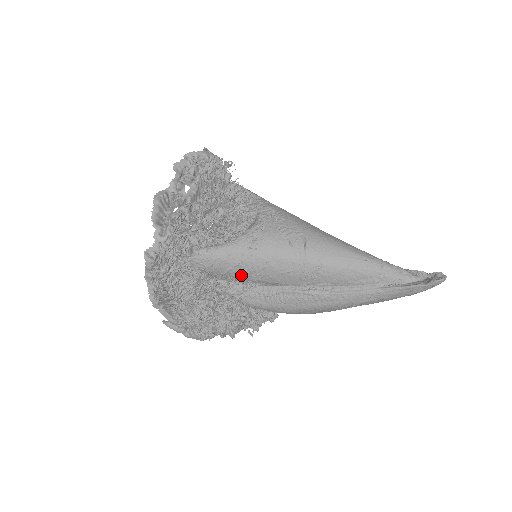
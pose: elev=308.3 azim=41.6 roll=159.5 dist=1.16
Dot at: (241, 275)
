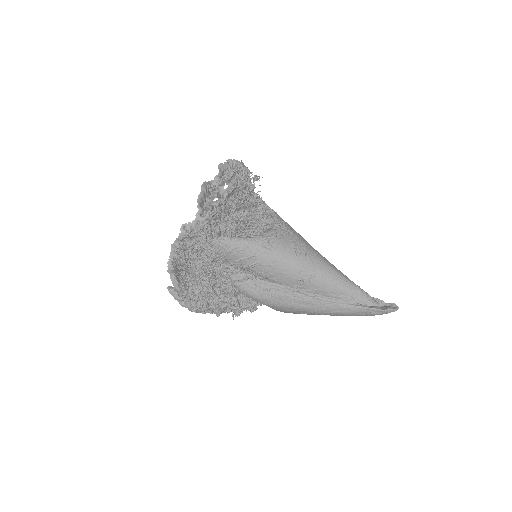
Dot at: (250, 266)
